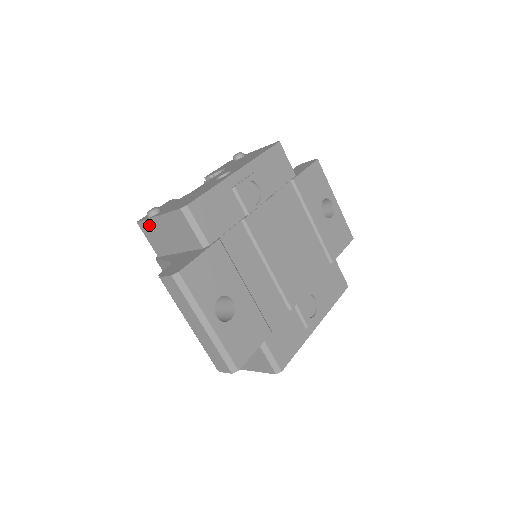
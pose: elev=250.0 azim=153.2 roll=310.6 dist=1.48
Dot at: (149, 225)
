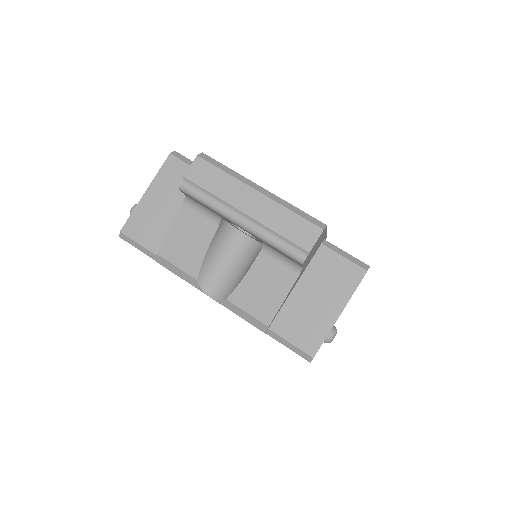
Dot at: (137, 217)
